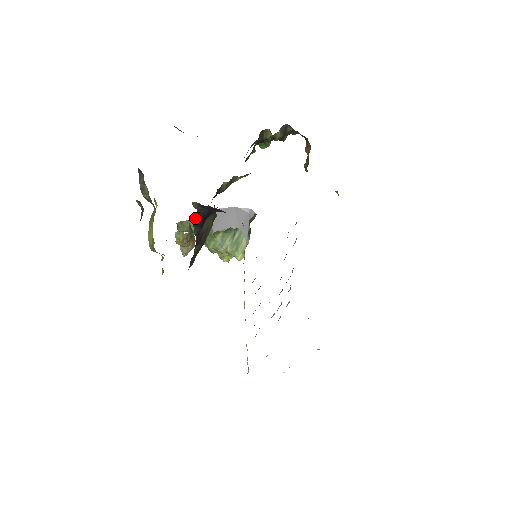
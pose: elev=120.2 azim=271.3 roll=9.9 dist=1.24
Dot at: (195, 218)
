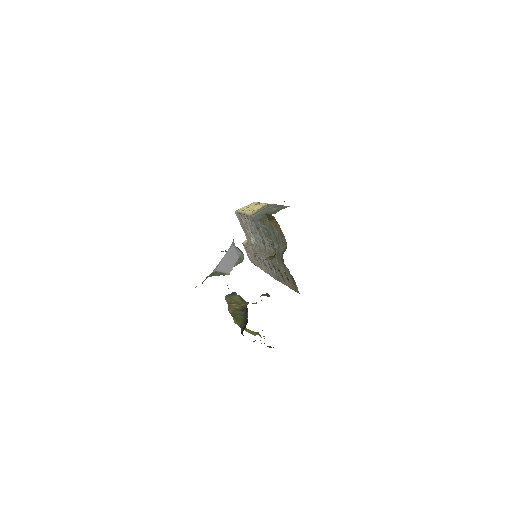
Dot at: occluded
